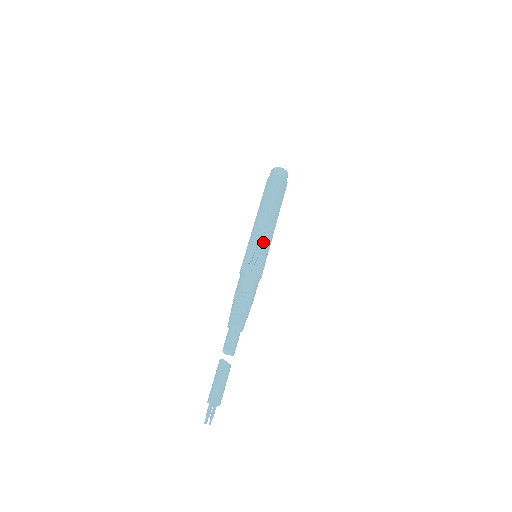
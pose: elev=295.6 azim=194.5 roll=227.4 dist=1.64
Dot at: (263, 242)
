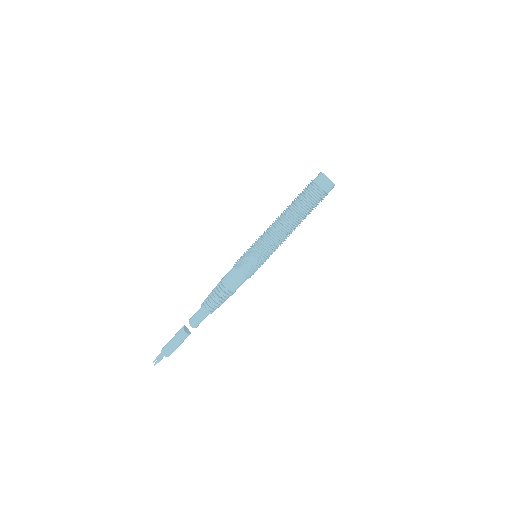
Dot at: (262, 247)
